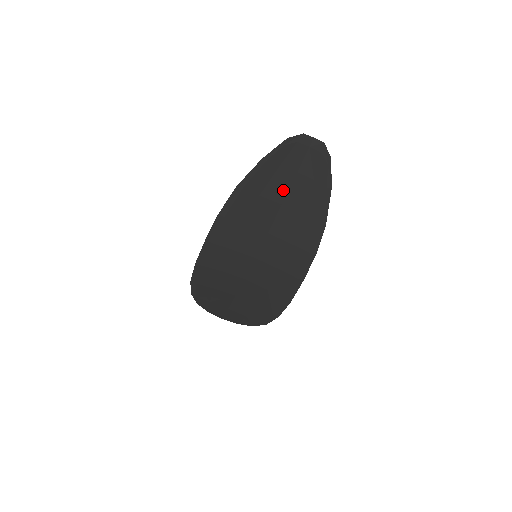
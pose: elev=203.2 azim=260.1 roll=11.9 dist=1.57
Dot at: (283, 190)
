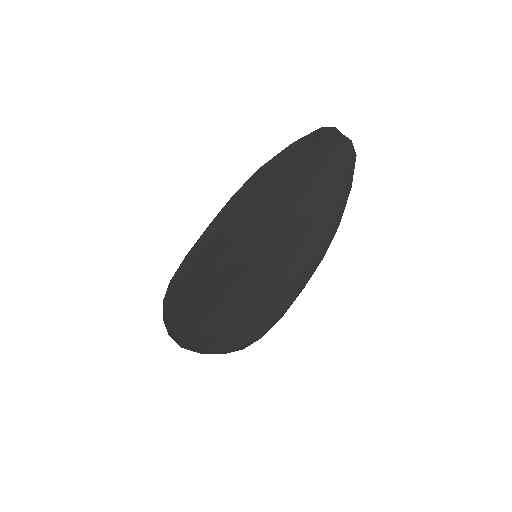
Dot at: (305, 181)
